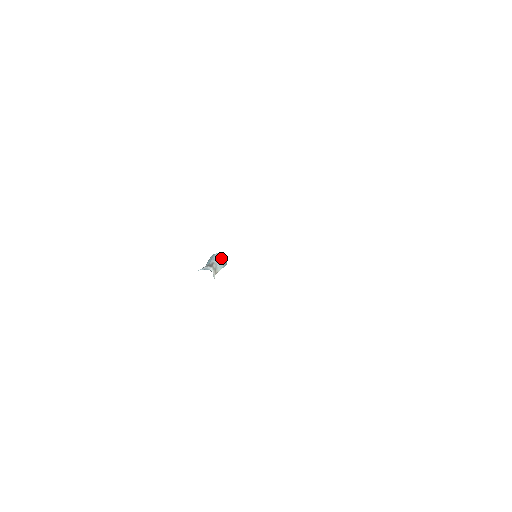
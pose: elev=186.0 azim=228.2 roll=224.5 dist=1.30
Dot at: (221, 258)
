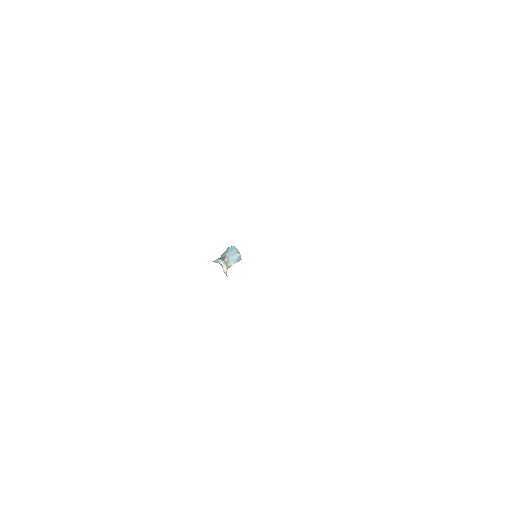
Dot at: (235, 252)
